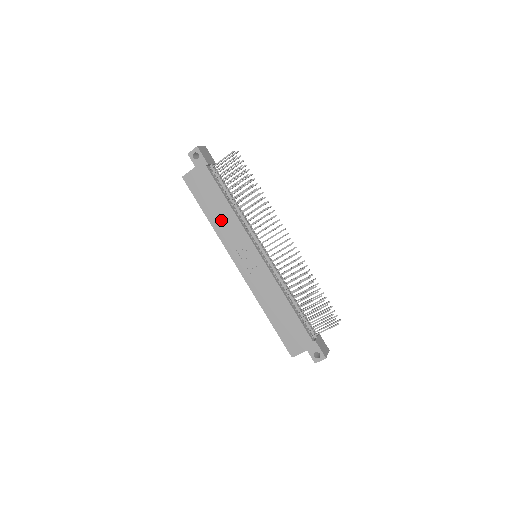
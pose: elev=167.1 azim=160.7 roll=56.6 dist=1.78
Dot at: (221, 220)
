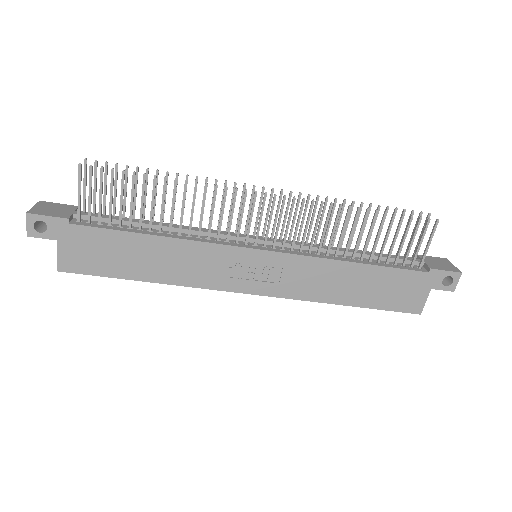
Dot at: (168, 265)
